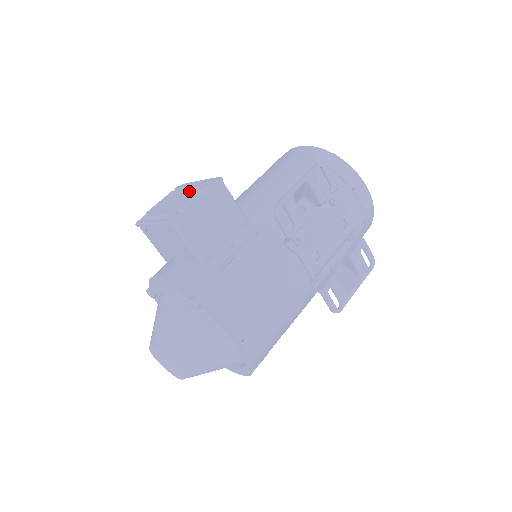
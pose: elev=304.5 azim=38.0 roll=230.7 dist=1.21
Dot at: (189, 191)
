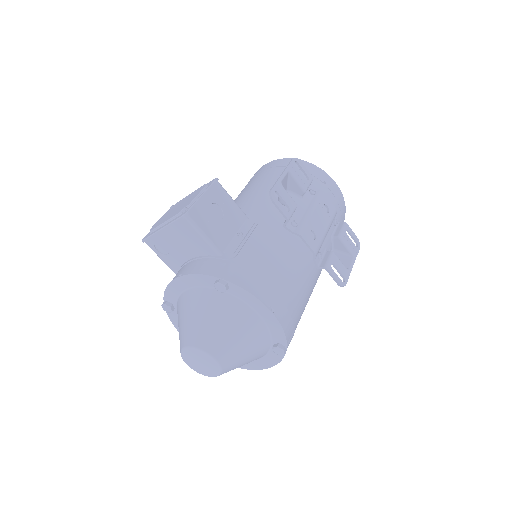
Dot at: (189, 197)
